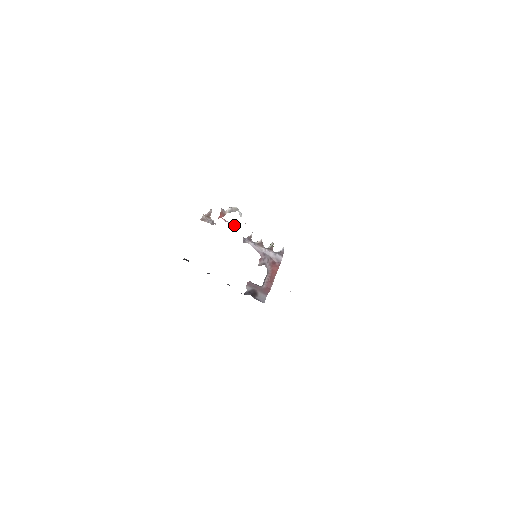
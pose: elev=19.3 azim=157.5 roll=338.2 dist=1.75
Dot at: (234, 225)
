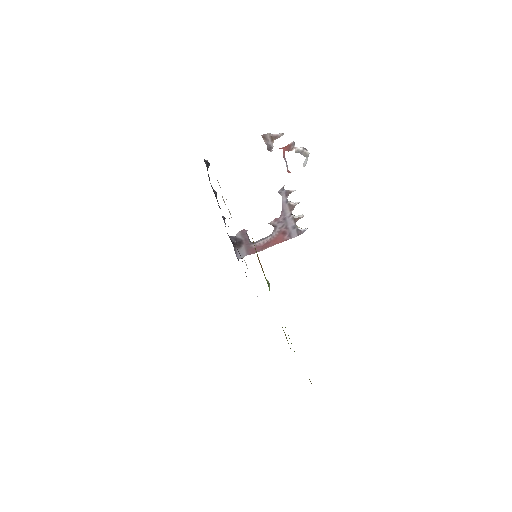
Dot at: occluded
